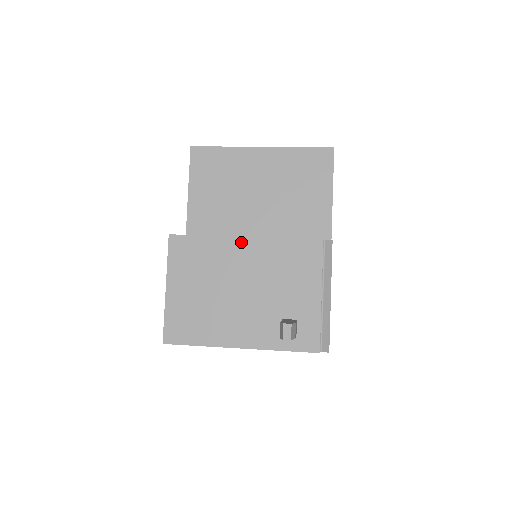
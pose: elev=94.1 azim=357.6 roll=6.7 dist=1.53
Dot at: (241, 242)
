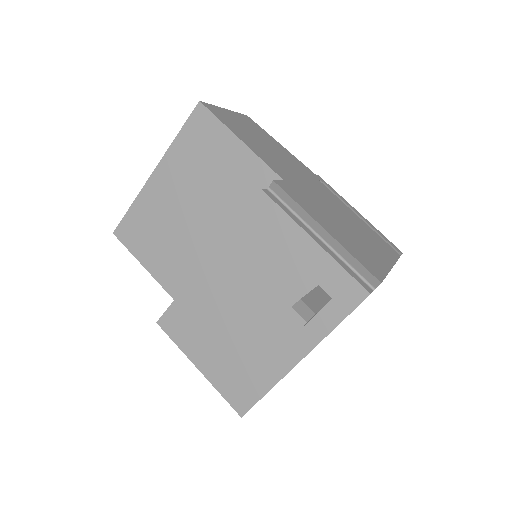
Dot at: (207, 269)
